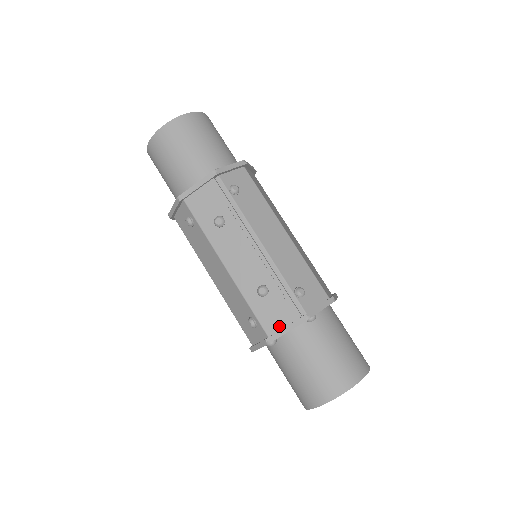
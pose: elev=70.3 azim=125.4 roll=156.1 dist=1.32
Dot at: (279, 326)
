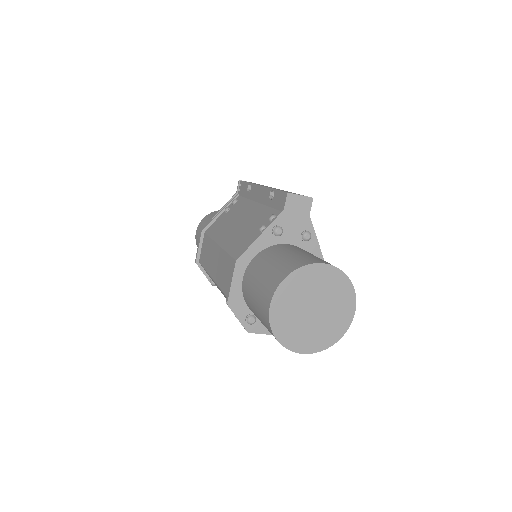
Dot at: occluded
